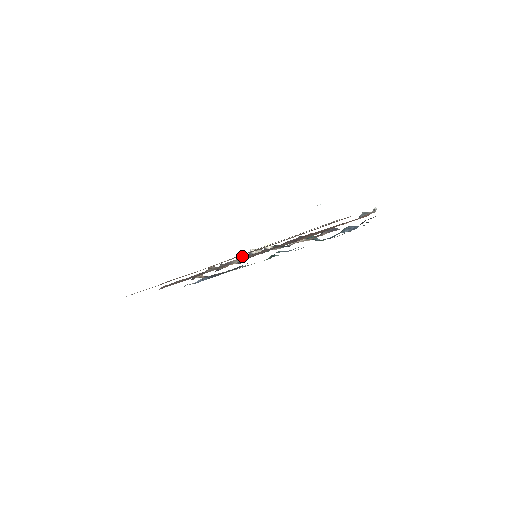
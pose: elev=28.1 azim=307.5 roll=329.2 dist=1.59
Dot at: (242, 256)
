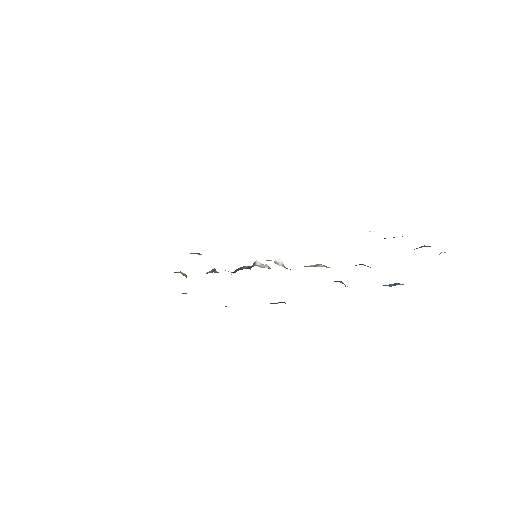
Dot at: occluded
